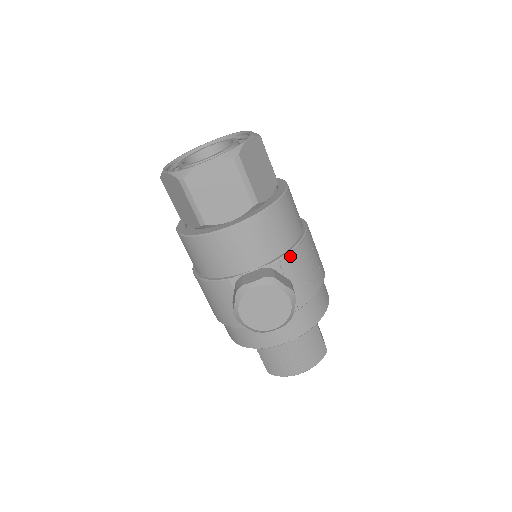
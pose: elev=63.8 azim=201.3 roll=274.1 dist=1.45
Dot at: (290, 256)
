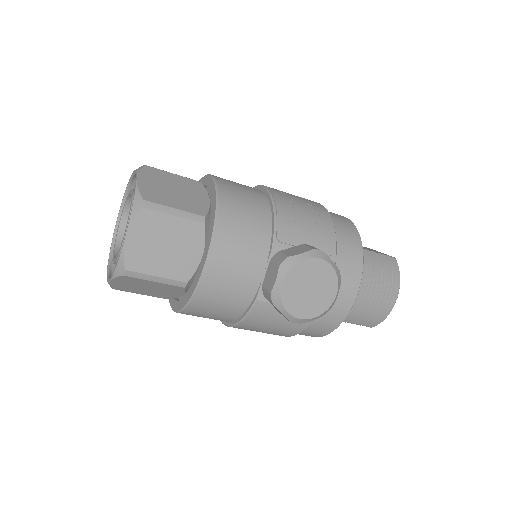
Dot at: (279, 226)
